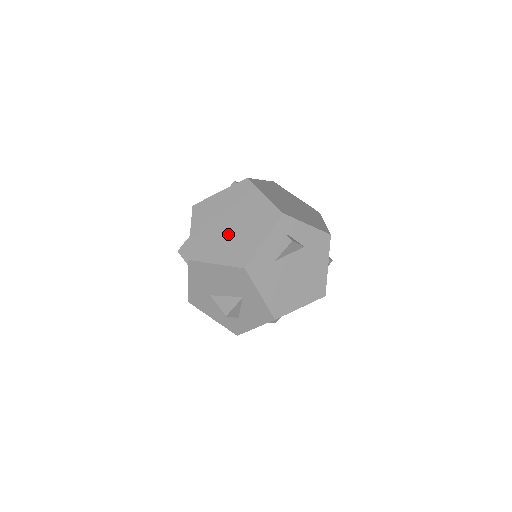
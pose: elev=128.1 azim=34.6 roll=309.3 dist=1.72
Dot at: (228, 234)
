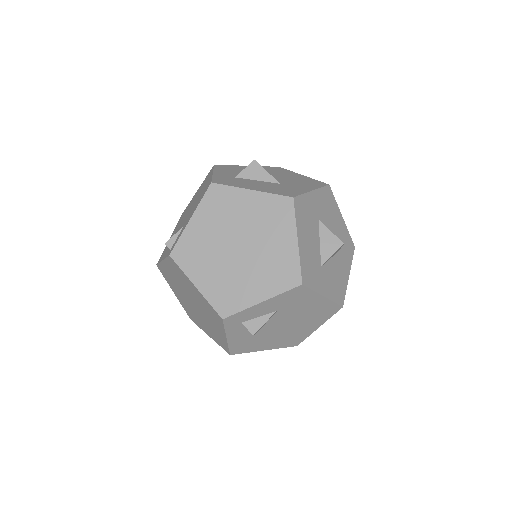
Dot at: (199, 314)
